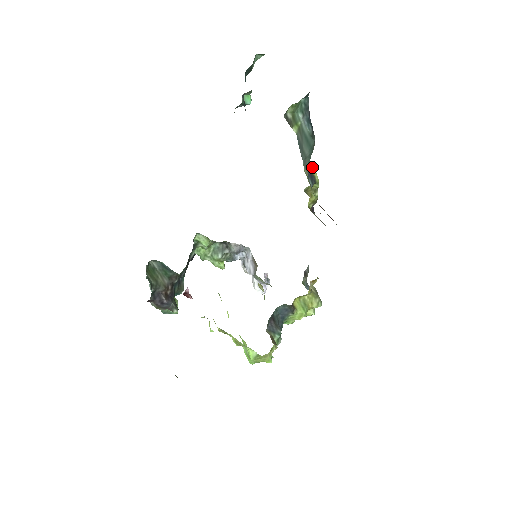
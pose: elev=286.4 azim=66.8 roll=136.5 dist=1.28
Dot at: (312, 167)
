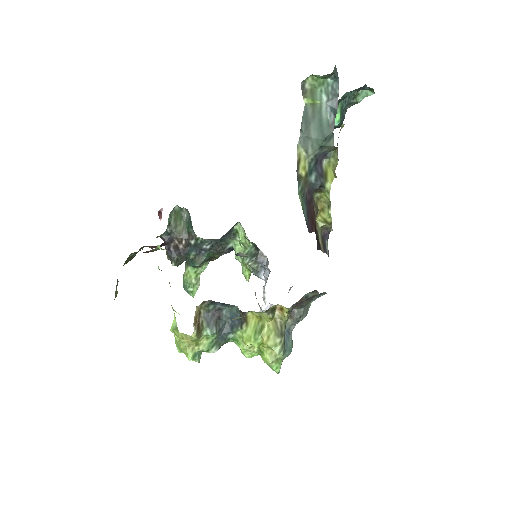
Dot at: (333, 174)
